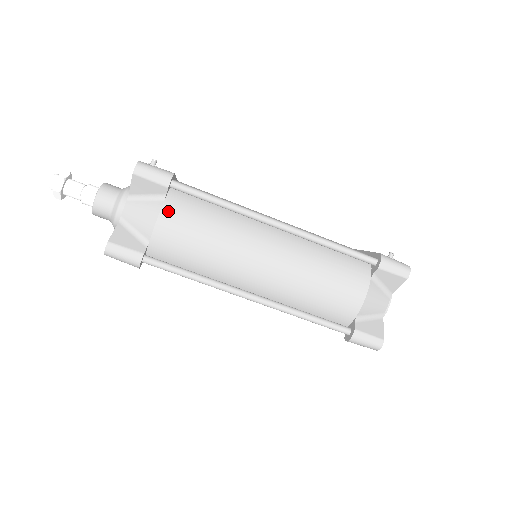
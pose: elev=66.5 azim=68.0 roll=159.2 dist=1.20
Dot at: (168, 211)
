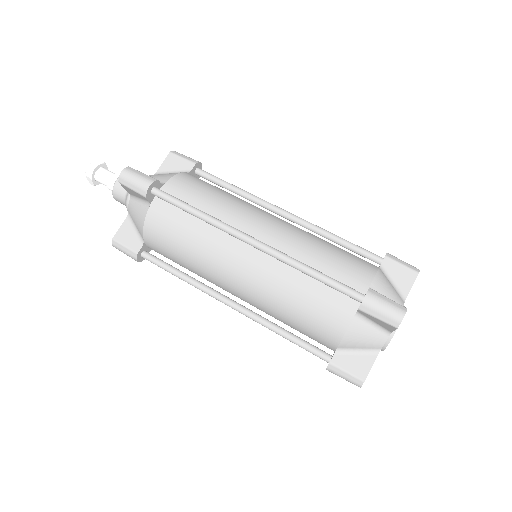
Dot at: (190, 175)
